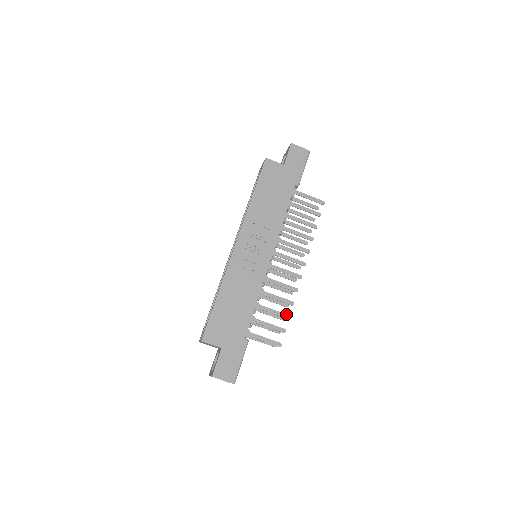
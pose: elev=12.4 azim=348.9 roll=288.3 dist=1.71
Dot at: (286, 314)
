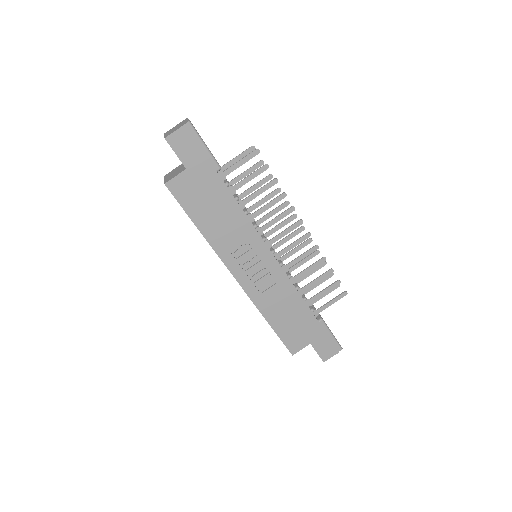
Dot at: (328, 271)
